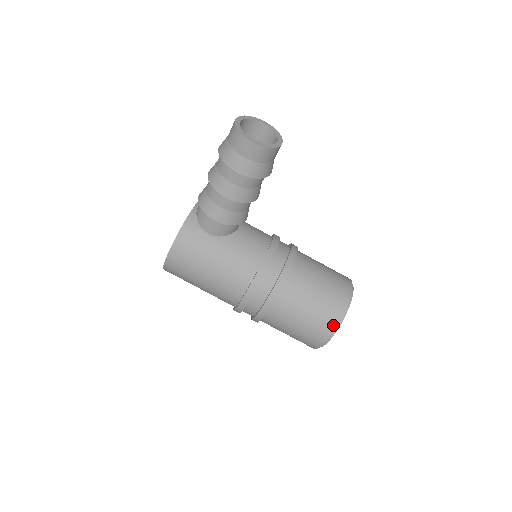
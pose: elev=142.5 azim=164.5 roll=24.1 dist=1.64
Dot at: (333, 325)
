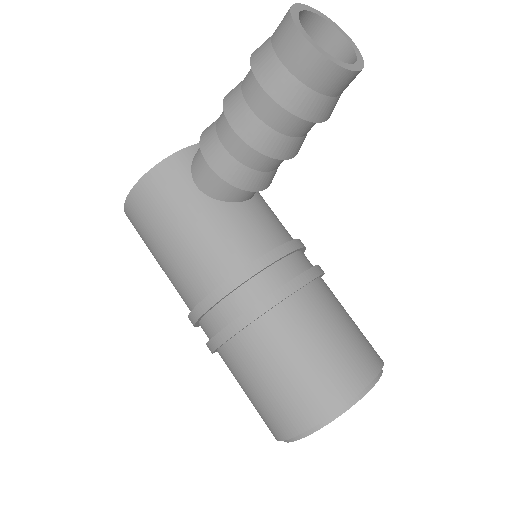
Dot at: (315, 418)
